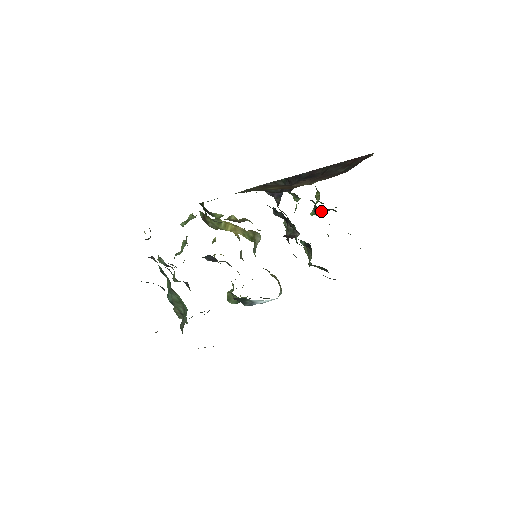
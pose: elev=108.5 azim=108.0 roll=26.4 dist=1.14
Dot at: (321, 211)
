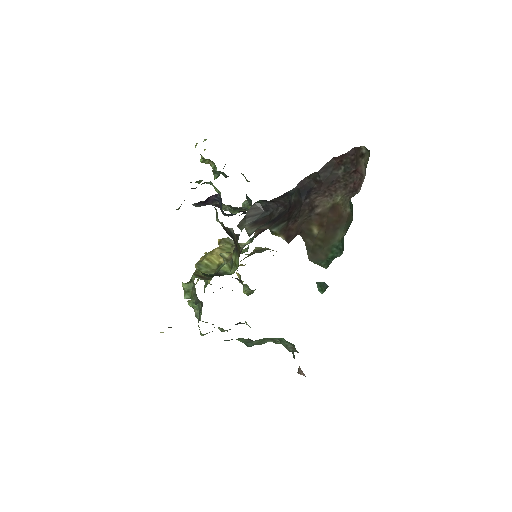
Dot at: occluded
